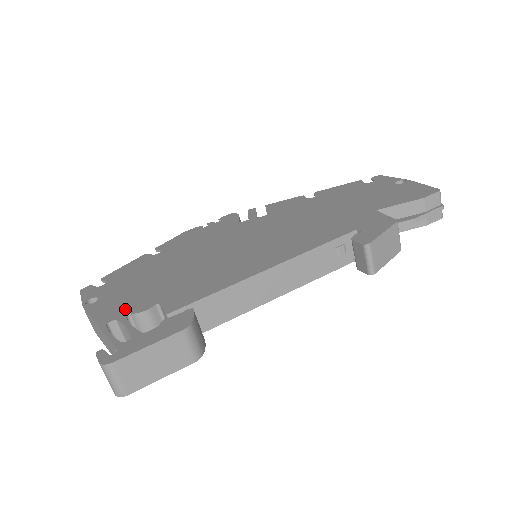
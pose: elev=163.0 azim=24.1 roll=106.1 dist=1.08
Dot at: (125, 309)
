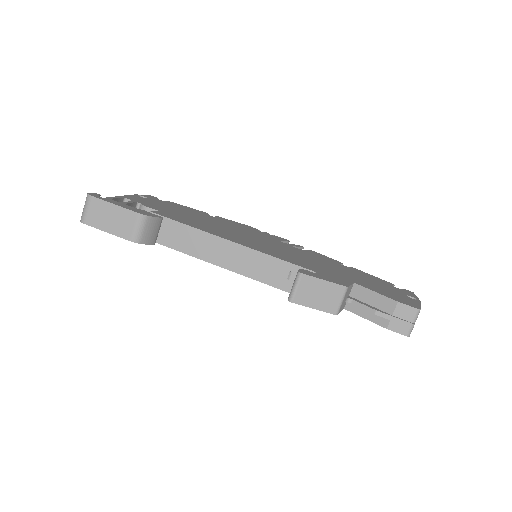
Dot at: (143, 202)
